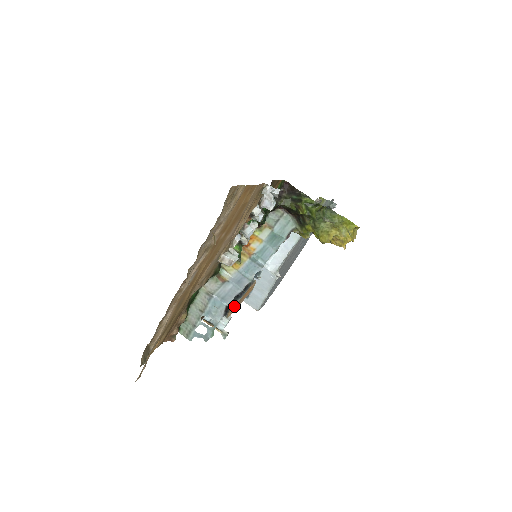
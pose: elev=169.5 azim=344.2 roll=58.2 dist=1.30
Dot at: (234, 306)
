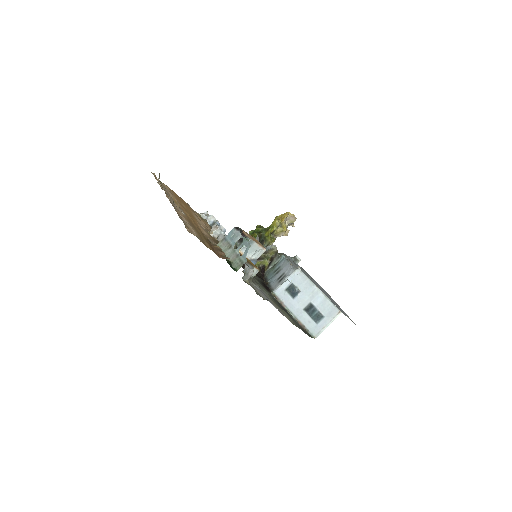
Dot at: (245, 232)
